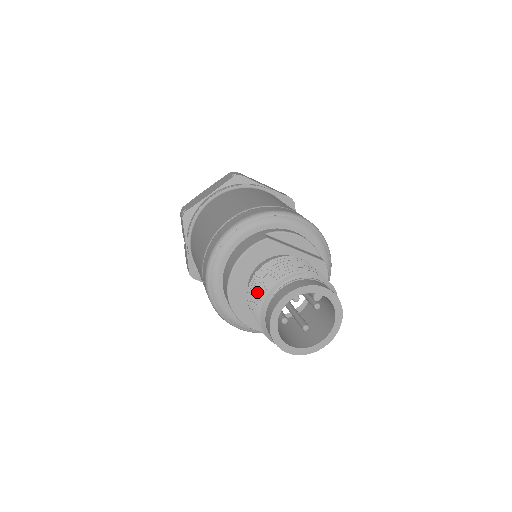
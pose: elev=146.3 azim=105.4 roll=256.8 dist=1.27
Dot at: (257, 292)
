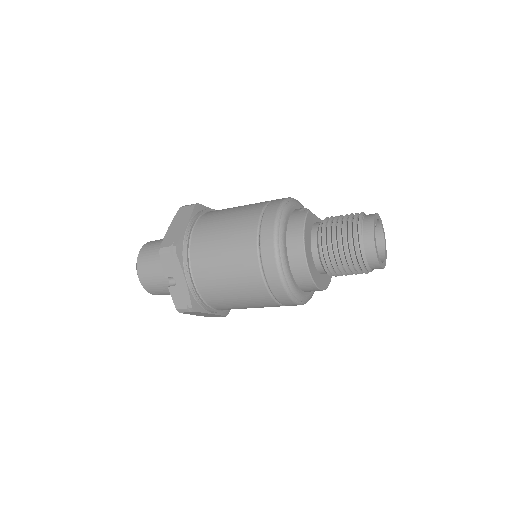
Dot at: (342, 238)
